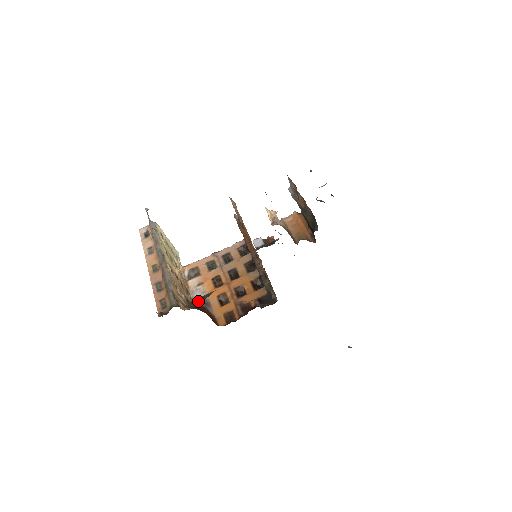
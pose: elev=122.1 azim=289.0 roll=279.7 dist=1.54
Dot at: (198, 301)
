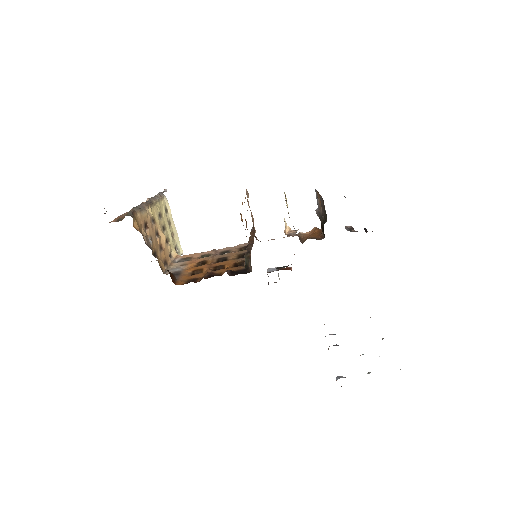
Dot at: occluded
